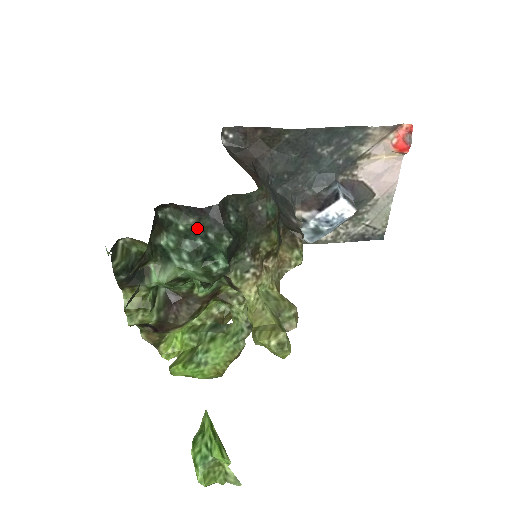
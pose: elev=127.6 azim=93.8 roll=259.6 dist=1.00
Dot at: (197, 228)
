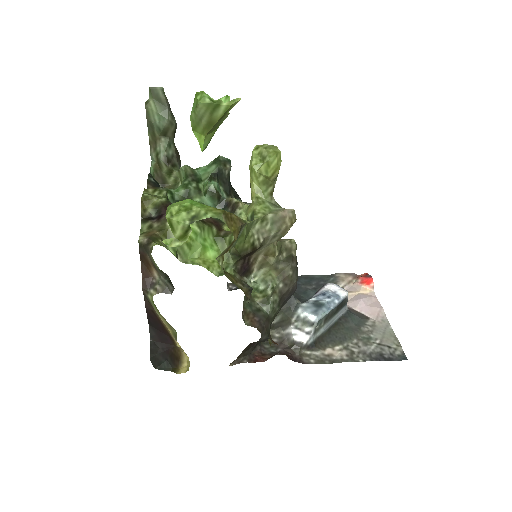
Dot at: occluded
